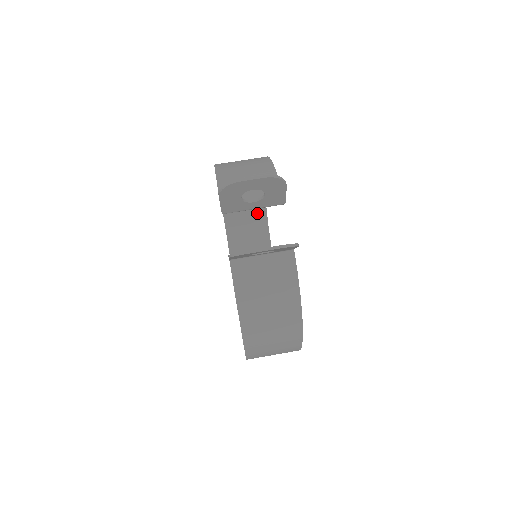
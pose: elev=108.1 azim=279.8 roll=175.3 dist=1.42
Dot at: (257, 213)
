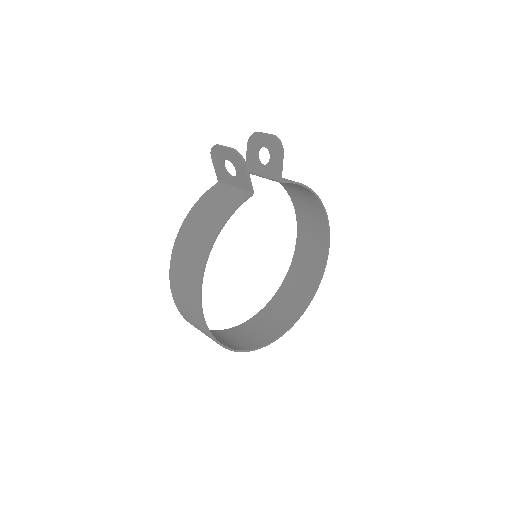
Dot at: (308, 289)
